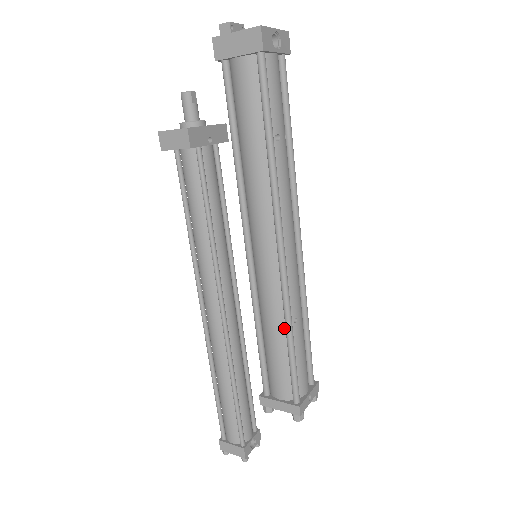
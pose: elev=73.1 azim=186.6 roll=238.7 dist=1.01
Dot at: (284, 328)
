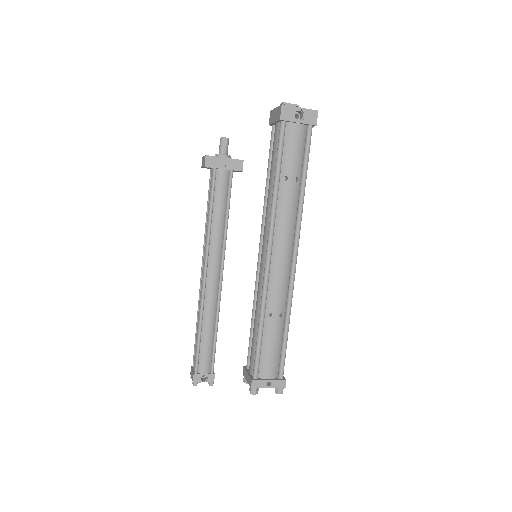
Dot at: occluded
